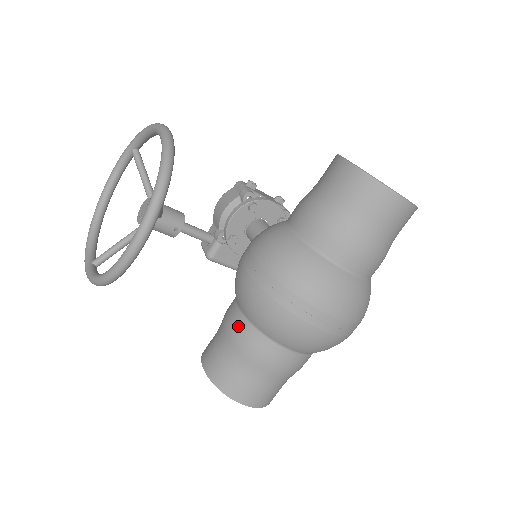
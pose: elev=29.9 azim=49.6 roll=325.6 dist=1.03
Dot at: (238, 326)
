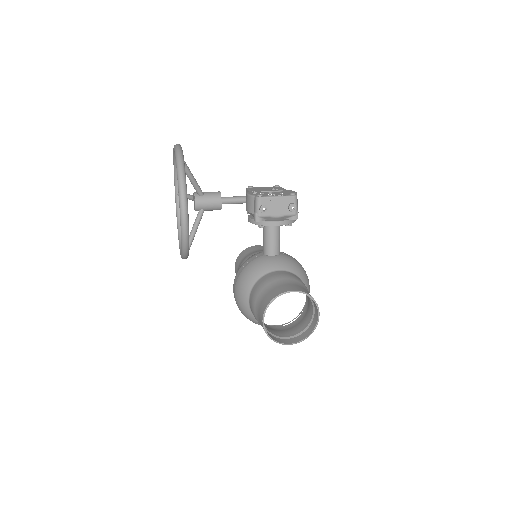
Dot at: occluded
